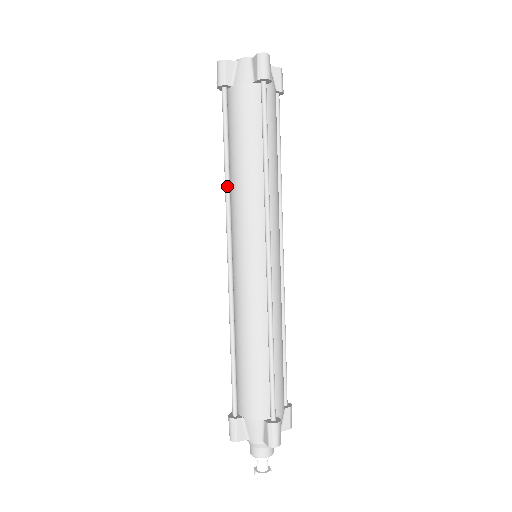
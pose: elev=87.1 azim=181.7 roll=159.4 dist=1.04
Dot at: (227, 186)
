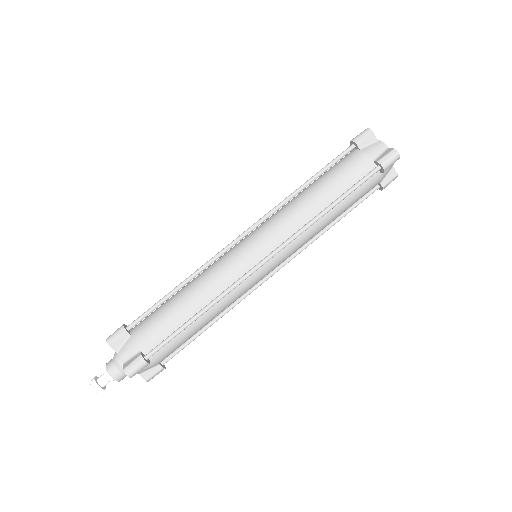
Dot at: (290, 197)
